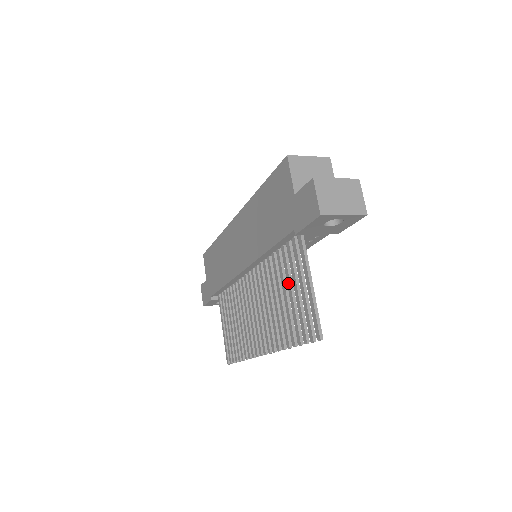
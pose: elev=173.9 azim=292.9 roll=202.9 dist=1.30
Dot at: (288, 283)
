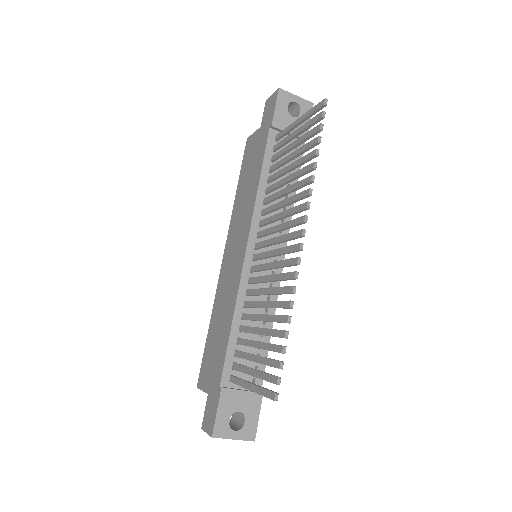
Dot at: (286, 159)
